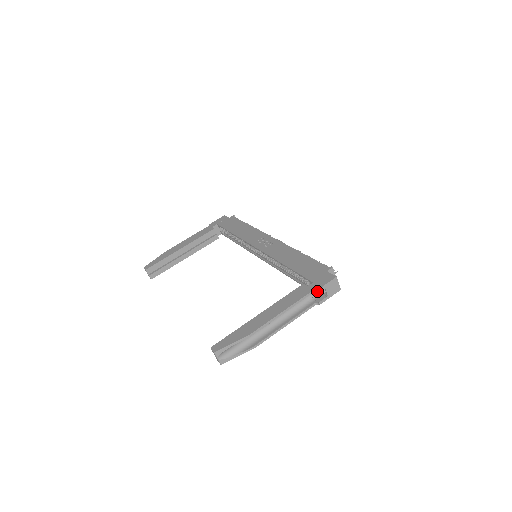
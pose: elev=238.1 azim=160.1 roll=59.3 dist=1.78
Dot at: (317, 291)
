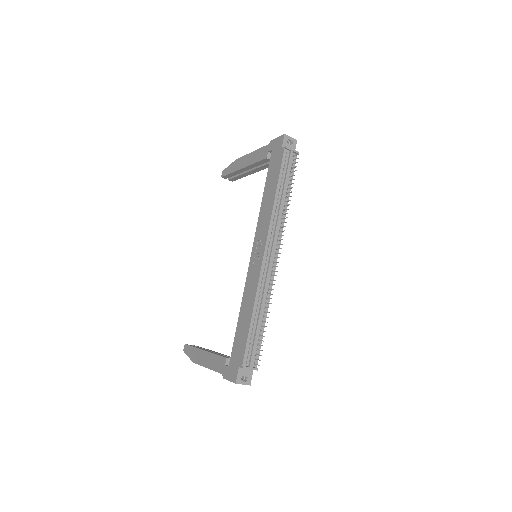
Dot at: (224, 378)
